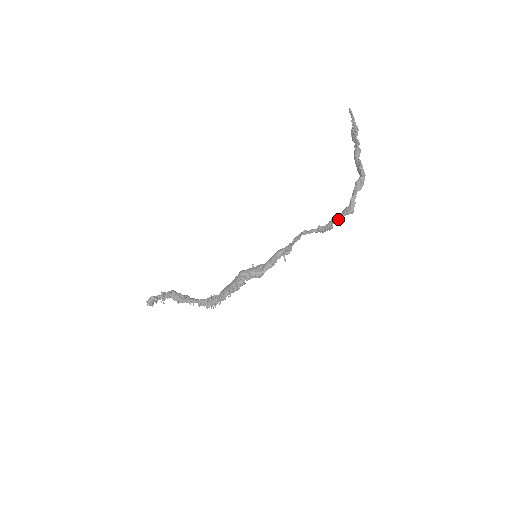
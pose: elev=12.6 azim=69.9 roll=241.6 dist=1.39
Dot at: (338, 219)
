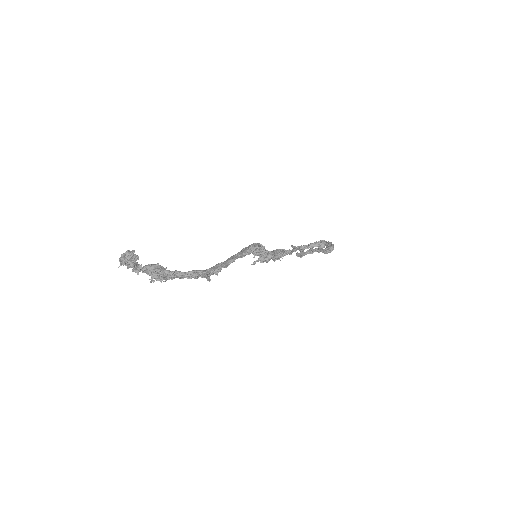
Dot at: (324, 249)
